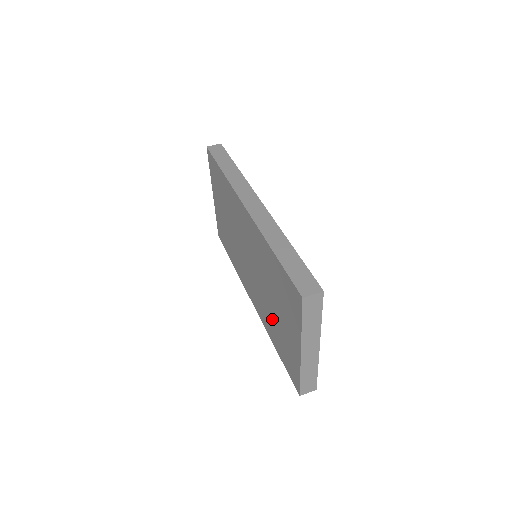
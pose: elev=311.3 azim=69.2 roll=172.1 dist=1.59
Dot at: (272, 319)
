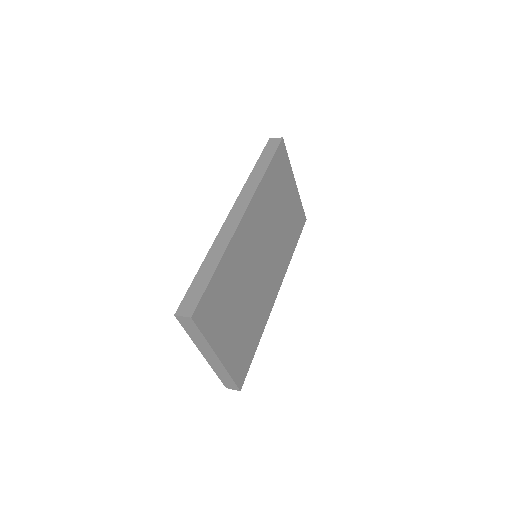
Dot at: occluded
